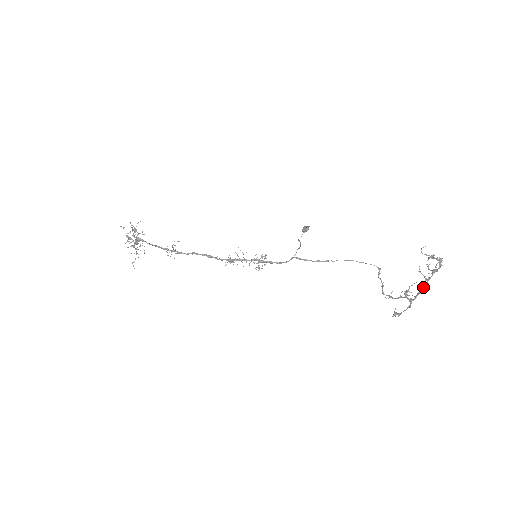
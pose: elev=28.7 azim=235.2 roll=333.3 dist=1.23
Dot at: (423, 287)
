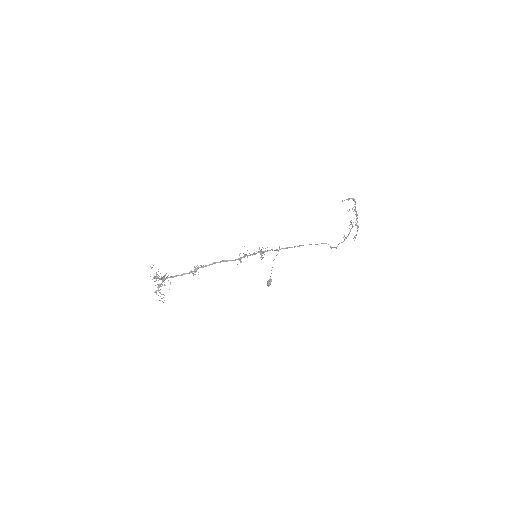
Dot at: (356, 214)
